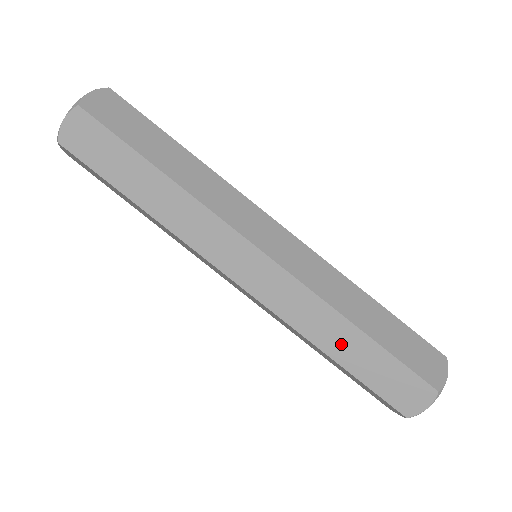
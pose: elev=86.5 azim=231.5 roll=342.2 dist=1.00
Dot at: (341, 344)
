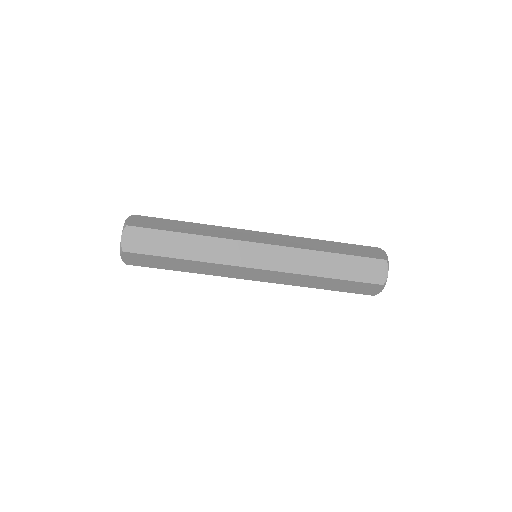
Dot at: (327, 267)
